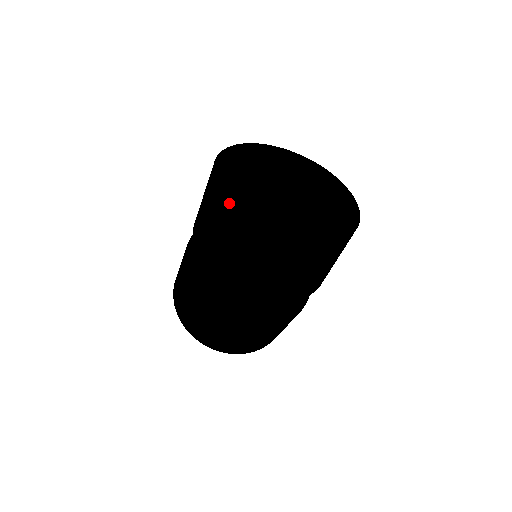
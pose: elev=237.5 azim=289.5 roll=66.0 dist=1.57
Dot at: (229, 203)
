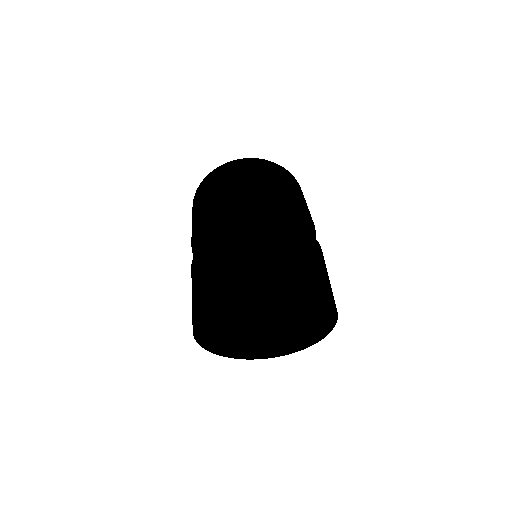
Dot at: (204, 180)
